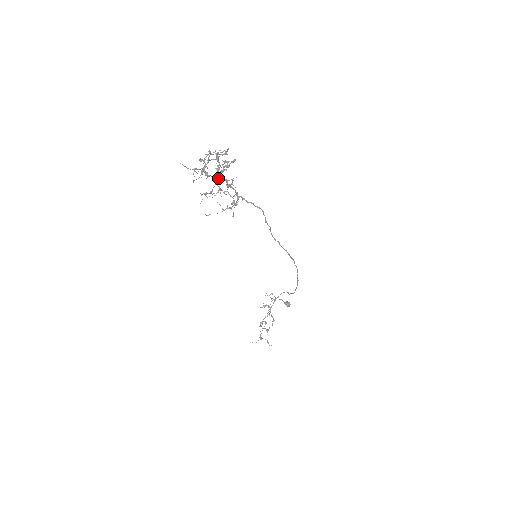
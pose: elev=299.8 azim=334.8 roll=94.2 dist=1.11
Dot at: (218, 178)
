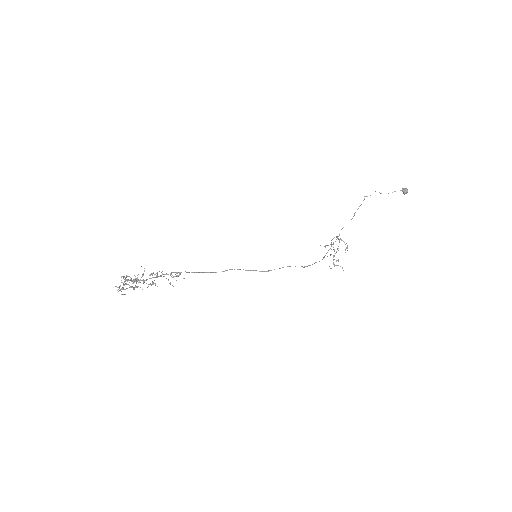
Dot at: (144, 282)
